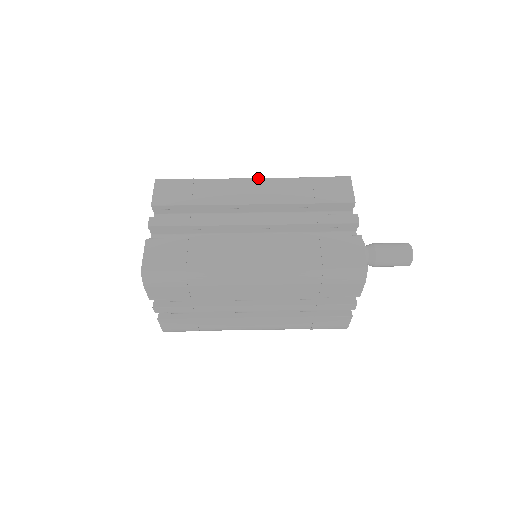
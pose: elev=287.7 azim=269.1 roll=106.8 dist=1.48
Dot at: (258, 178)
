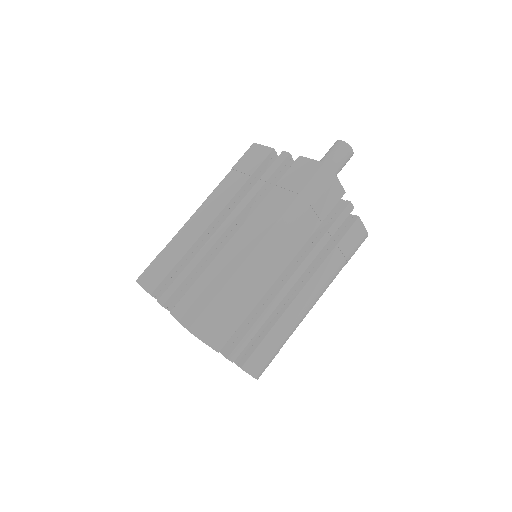
Dot at: (200, 206)
